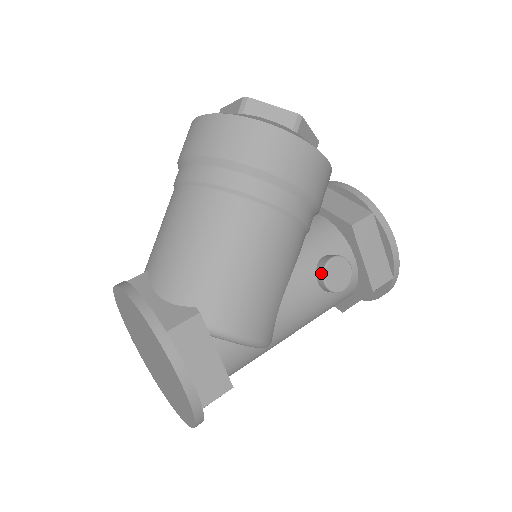
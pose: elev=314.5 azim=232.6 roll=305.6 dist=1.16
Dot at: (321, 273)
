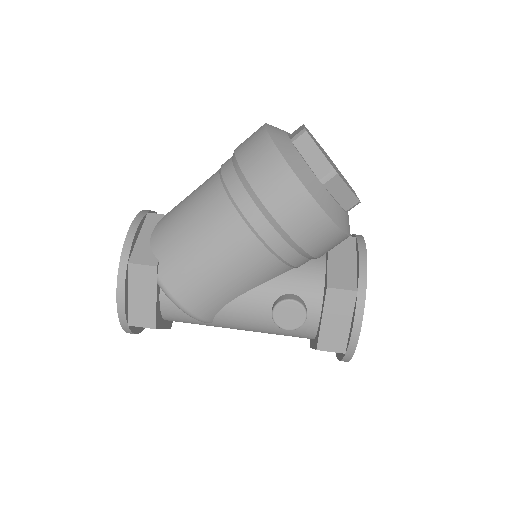
Dot at: (275, 304)
